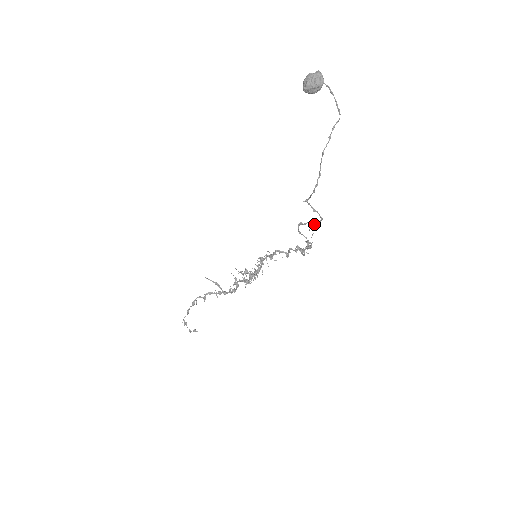
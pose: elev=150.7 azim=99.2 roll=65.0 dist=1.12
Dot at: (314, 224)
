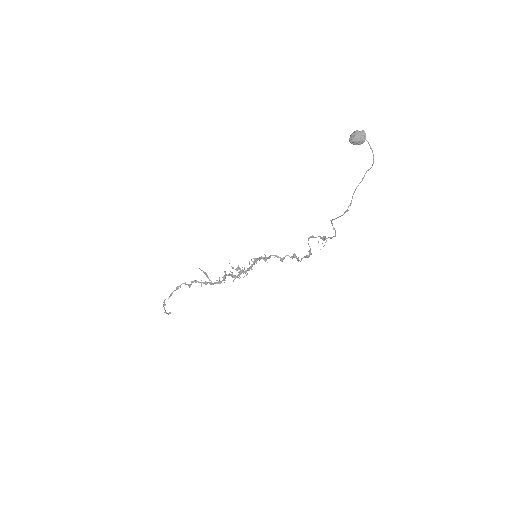
Dot at: occluded
